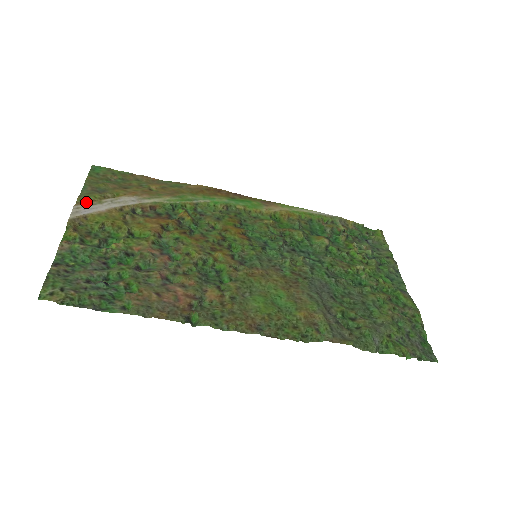
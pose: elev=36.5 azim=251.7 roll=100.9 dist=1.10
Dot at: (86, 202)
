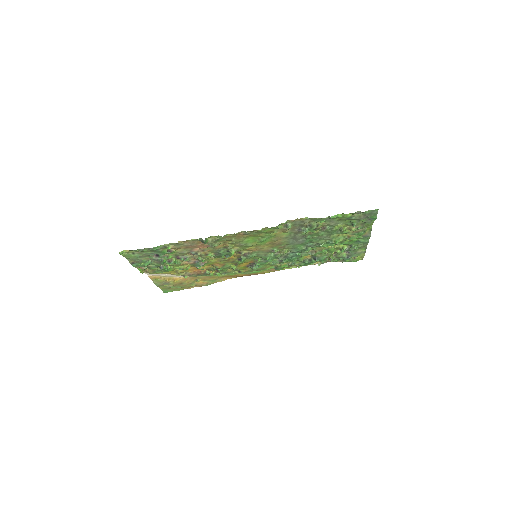
Dot at: (156, 278)
